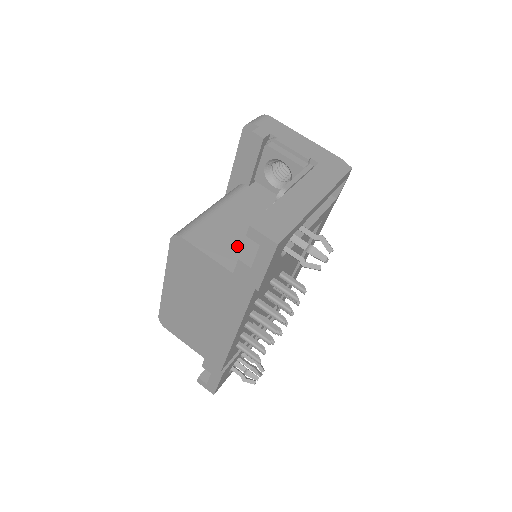
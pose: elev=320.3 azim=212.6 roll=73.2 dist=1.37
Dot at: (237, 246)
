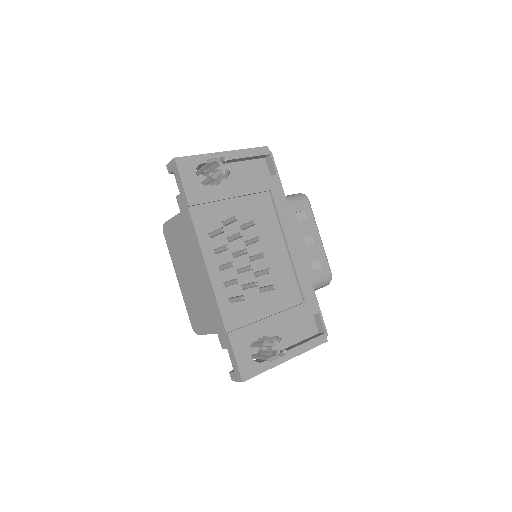
Dot at: occluded
